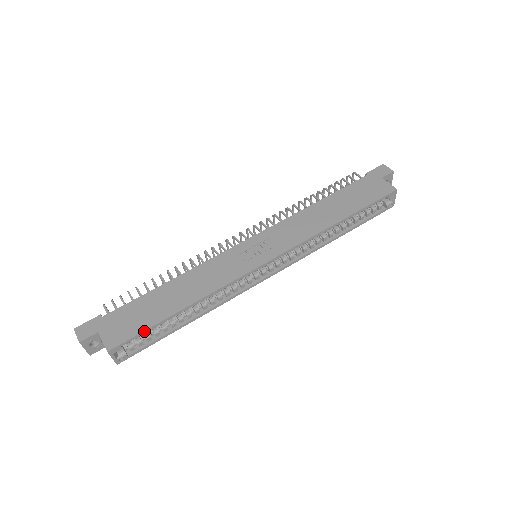
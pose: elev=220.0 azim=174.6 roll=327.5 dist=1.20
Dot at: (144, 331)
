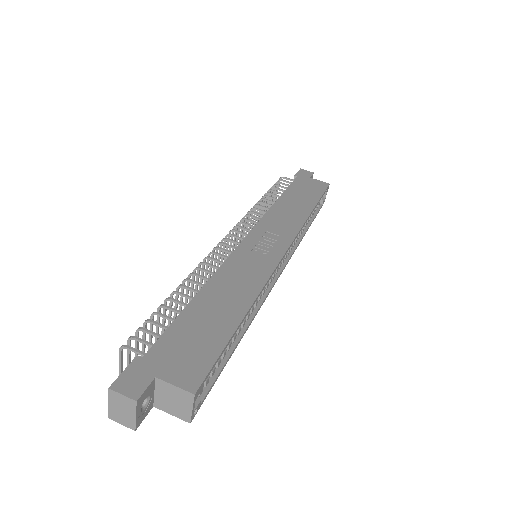
Dot at: (221, 352)
